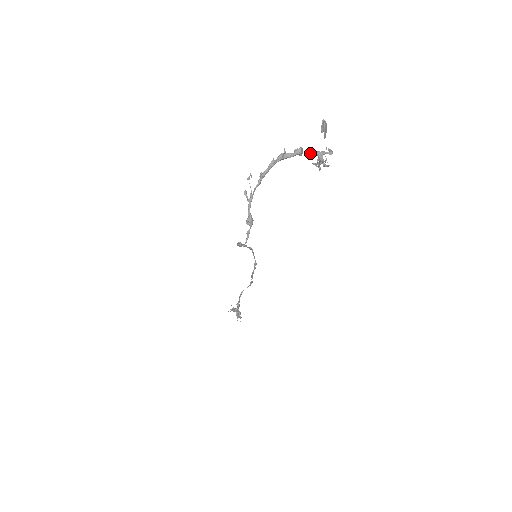
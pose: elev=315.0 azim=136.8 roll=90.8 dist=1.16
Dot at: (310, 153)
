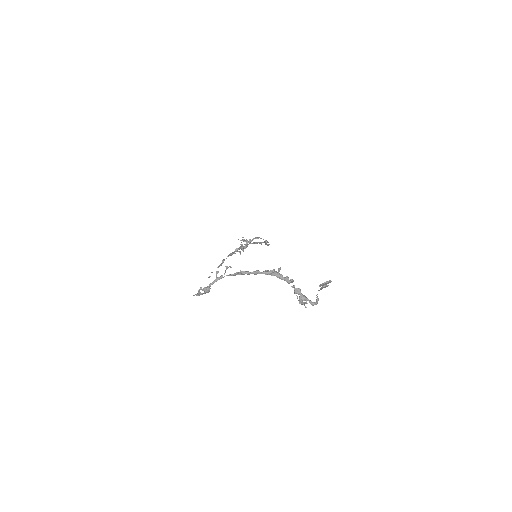
Dot at: (295, 291)
